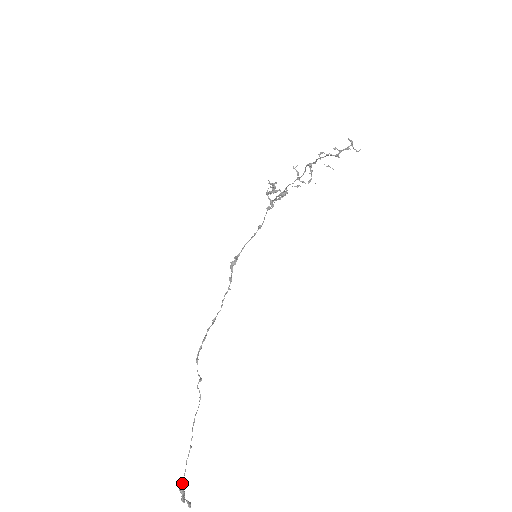
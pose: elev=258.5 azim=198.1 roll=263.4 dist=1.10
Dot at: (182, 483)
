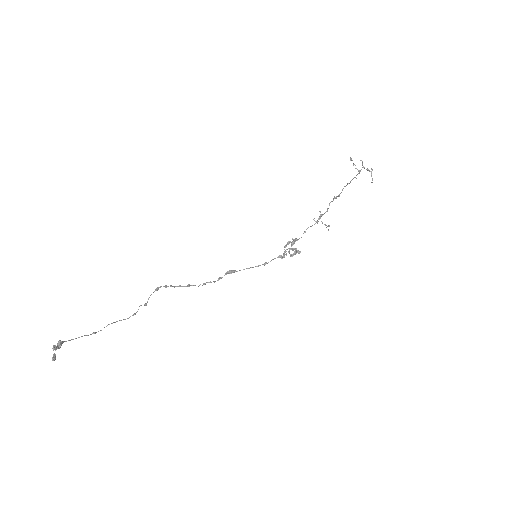
Dot at: (65, 341)
